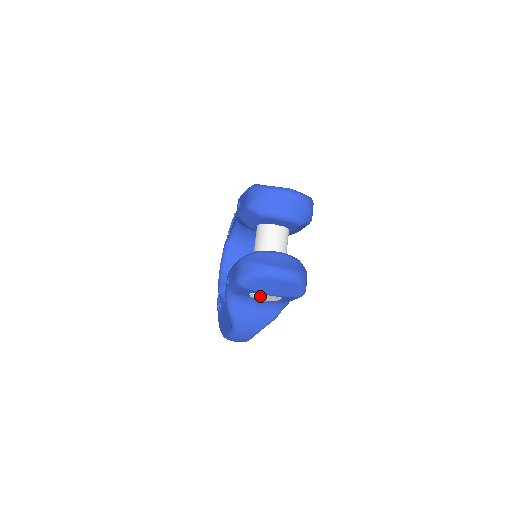
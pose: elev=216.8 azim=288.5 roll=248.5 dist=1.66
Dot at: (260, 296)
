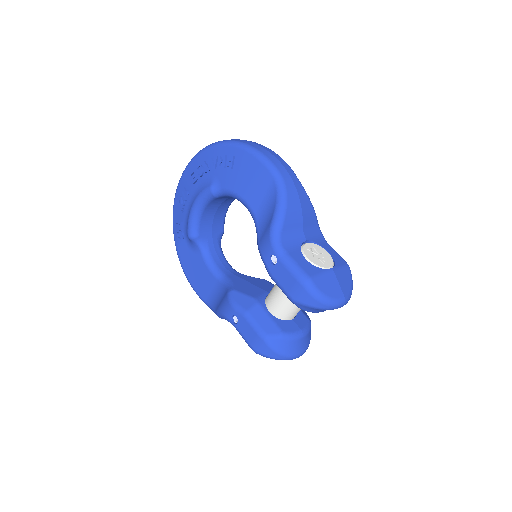
Dot at: occluded
